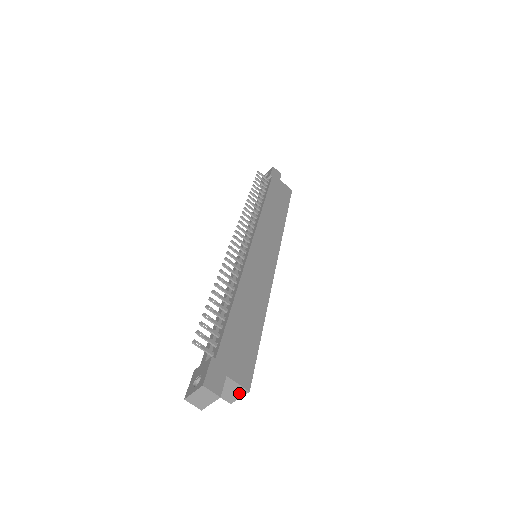
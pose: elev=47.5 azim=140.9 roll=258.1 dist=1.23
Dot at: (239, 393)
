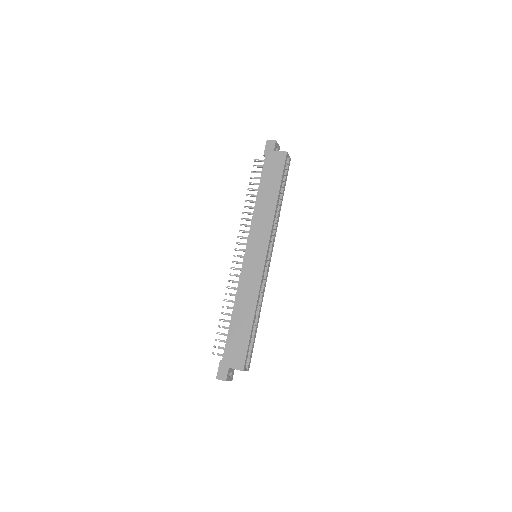
Dot at: occluded
